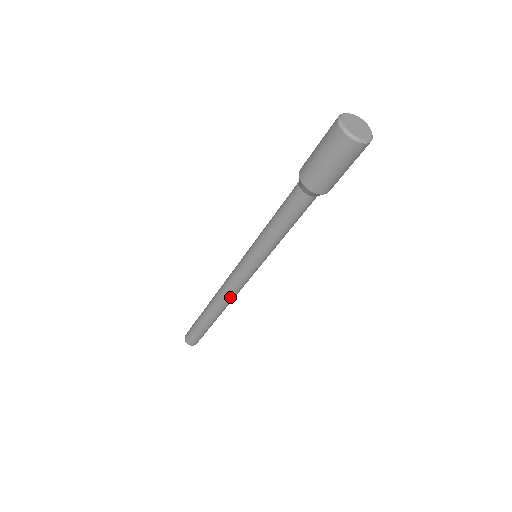
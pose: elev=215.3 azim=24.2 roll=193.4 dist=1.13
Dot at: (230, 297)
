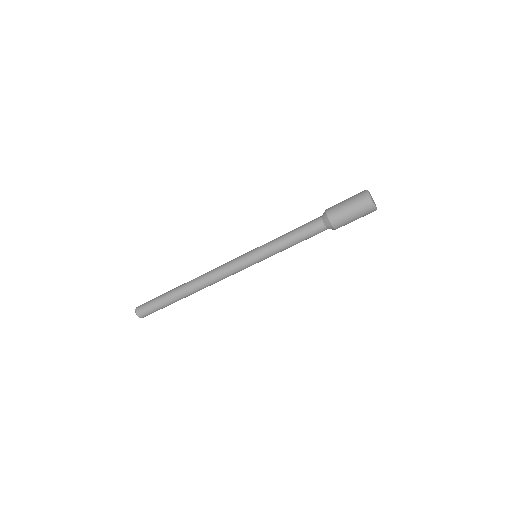
Dot at: (214, 281)
